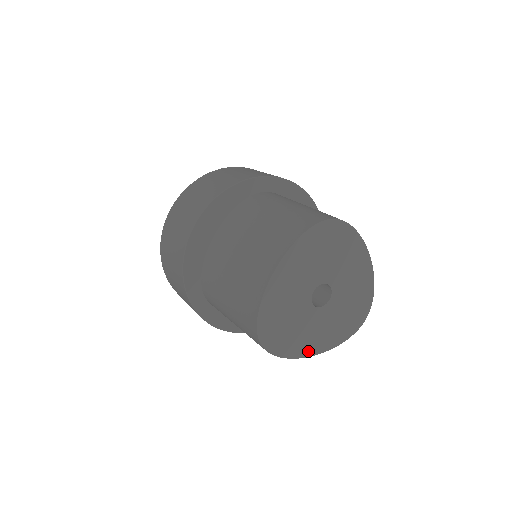
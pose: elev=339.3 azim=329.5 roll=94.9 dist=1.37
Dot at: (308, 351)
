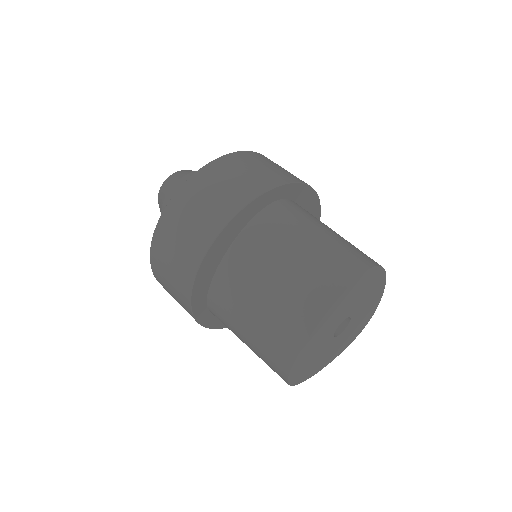
Dot at: (320, 368)
